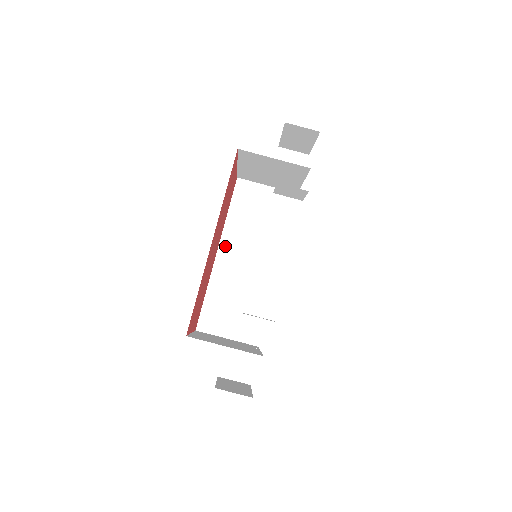
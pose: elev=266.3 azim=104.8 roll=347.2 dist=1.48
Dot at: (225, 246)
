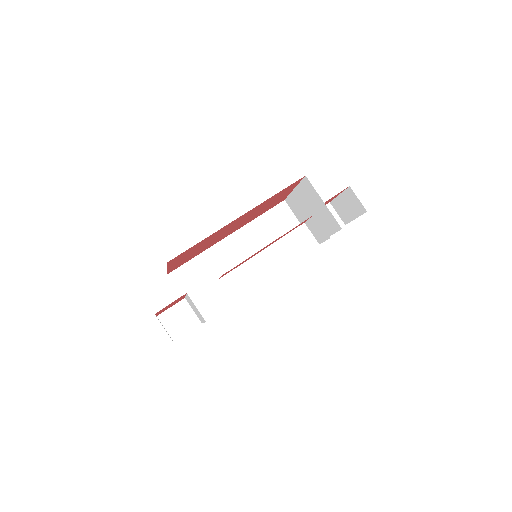
Dot at: (237, 237)
